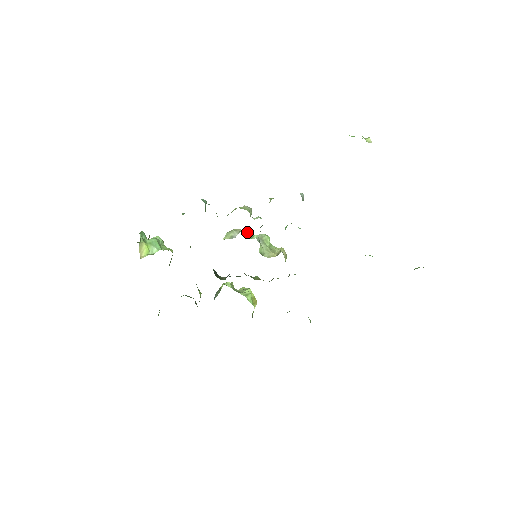
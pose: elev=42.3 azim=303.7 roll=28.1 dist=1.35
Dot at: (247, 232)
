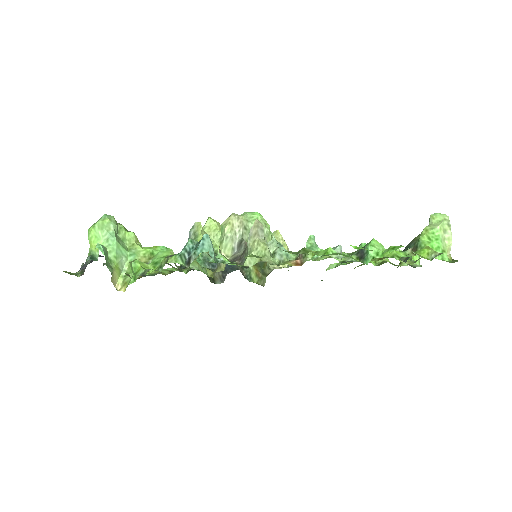
Dot at: (244, 224)
